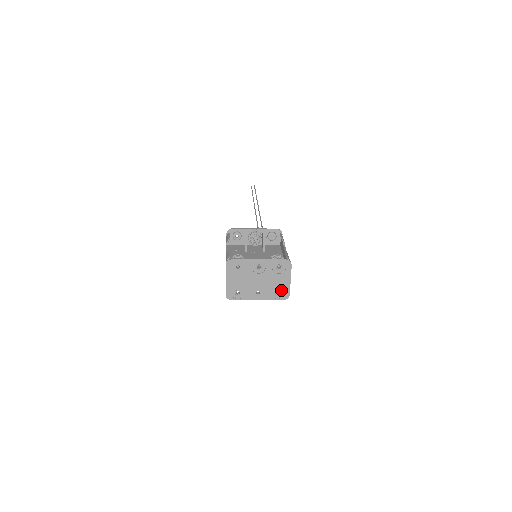
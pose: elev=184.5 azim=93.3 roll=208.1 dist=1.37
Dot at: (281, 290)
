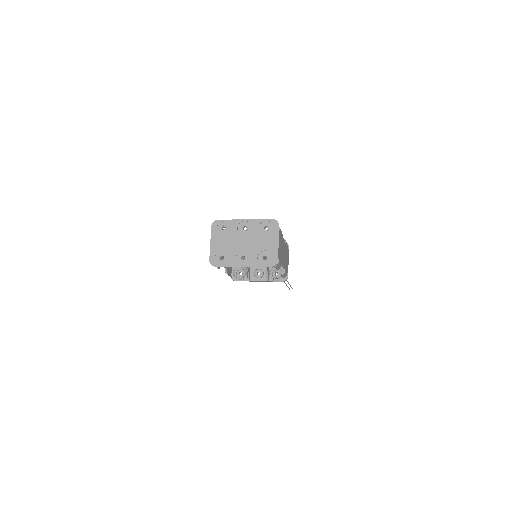
Dot at: (269, 255)
